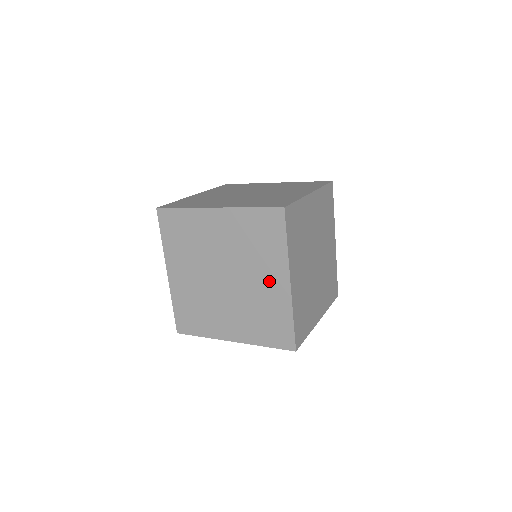
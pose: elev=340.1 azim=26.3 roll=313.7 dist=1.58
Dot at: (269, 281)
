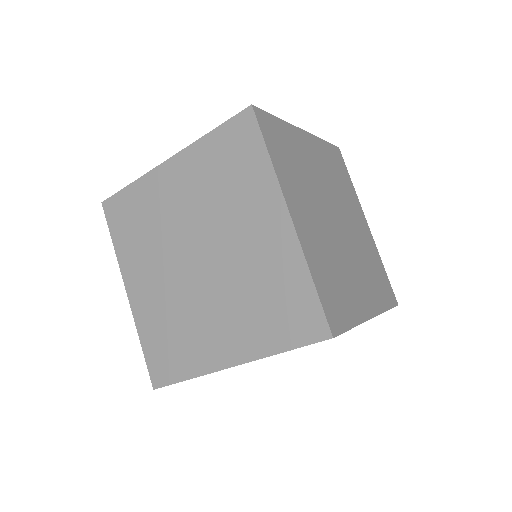
Dot at: (259, 230)
